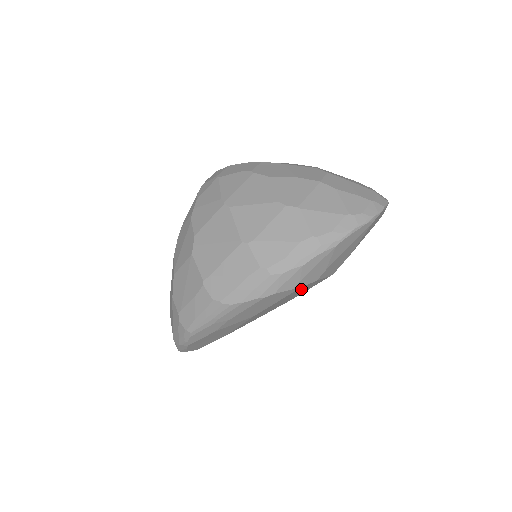
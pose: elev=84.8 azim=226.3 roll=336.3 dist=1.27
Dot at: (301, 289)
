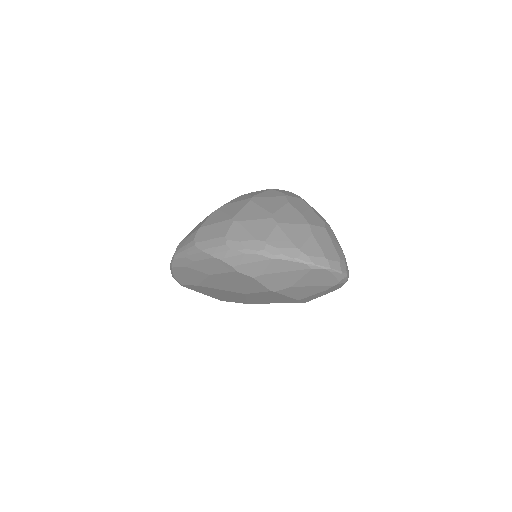
Dot at: (243, 278)
